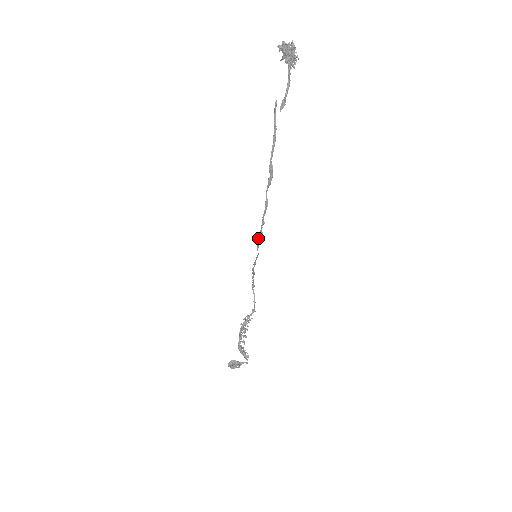
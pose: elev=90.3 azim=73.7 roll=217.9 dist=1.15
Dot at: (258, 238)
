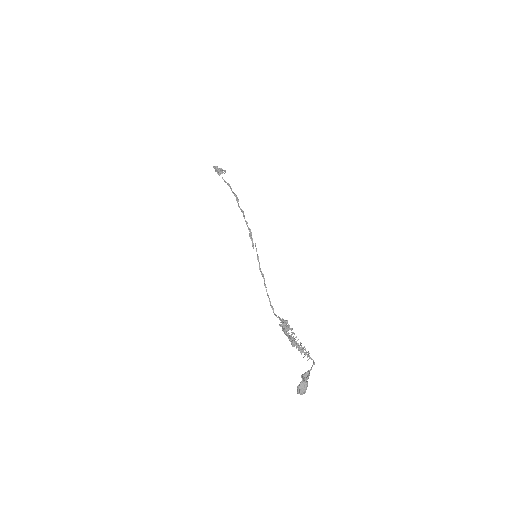
Dot at: (249, 235)
